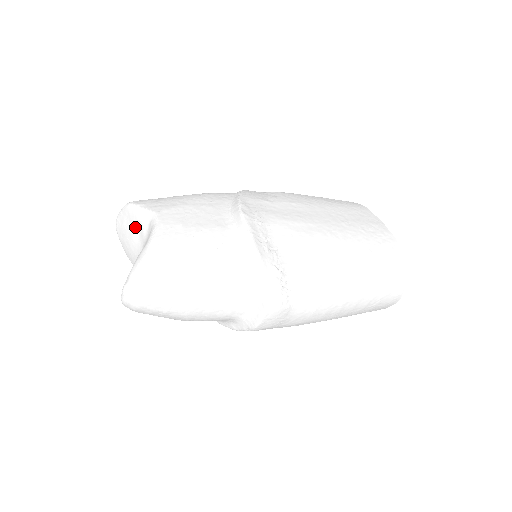
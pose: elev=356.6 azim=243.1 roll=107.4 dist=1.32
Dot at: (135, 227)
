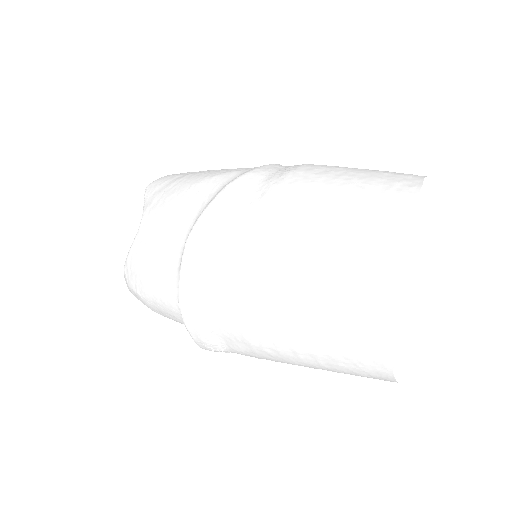
Dot at: occluded
